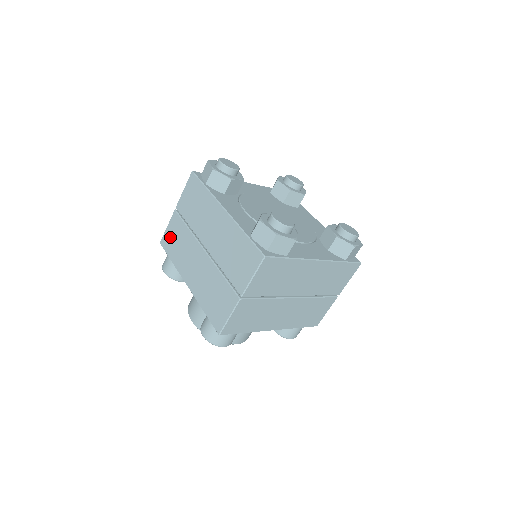
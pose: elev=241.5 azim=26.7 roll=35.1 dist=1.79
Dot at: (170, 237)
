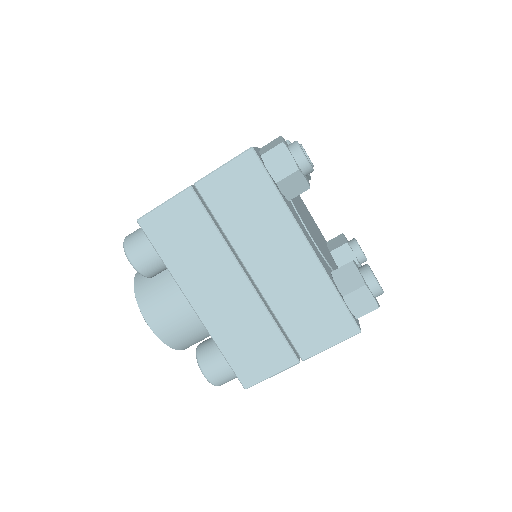
Dot at: (168, 224)
